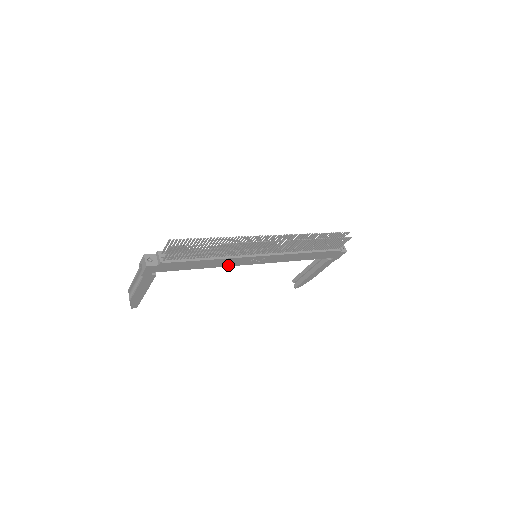
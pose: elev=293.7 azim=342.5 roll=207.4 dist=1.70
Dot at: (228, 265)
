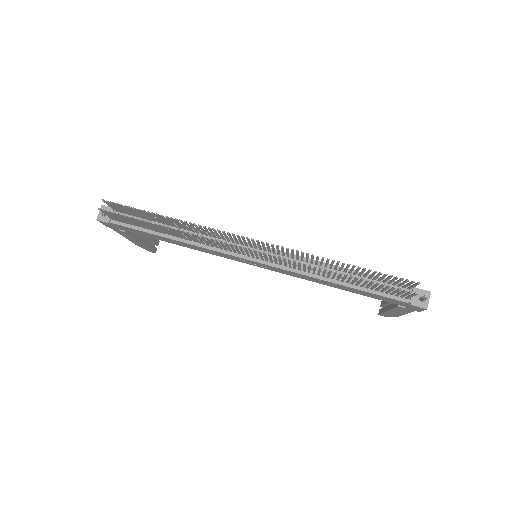
Dot at: (212, 253)
